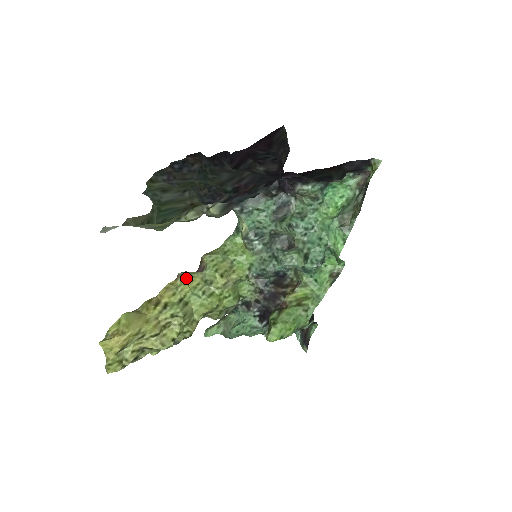
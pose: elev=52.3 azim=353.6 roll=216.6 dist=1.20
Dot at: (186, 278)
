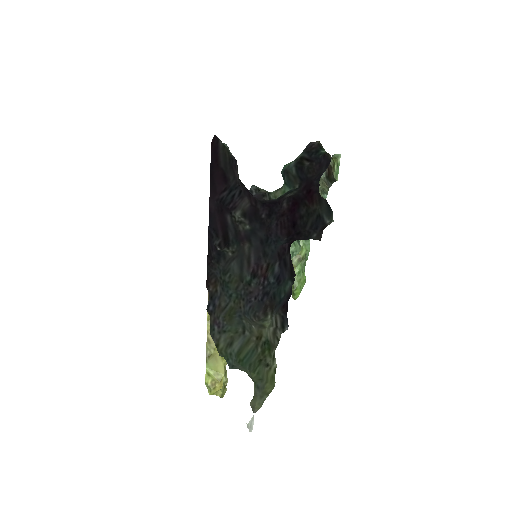
Dot at: occluded
